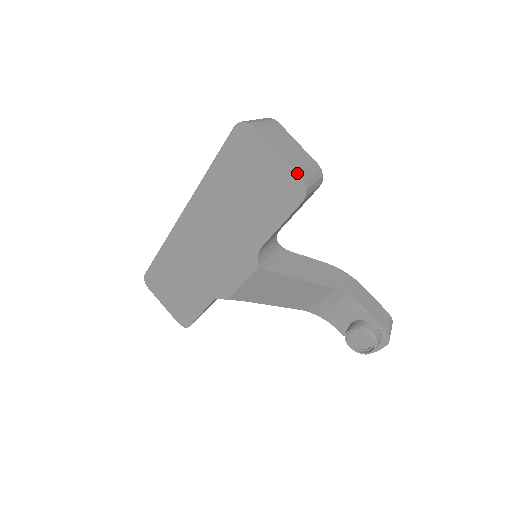
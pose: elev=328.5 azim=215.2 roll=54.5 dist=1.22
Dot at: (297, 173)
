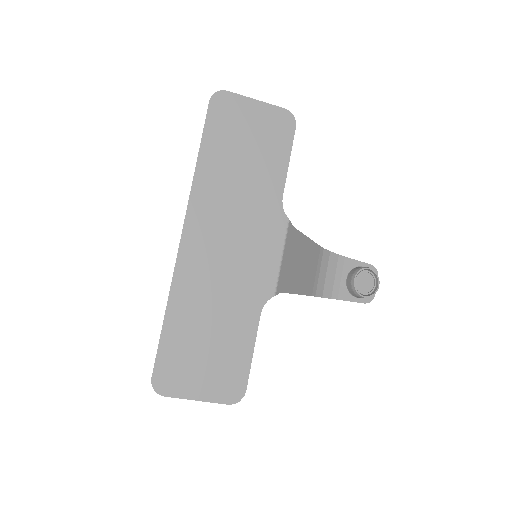
Dot at: (280, 107)
